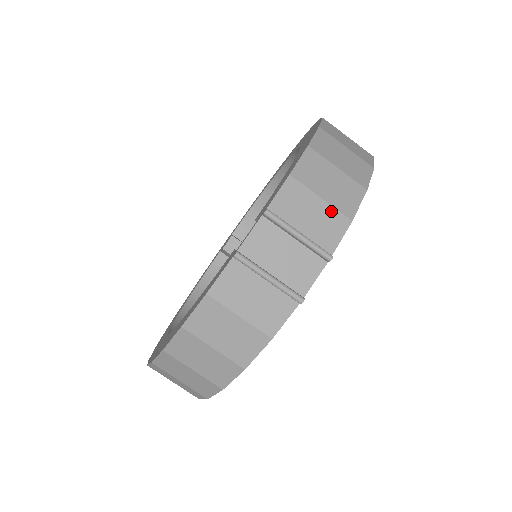
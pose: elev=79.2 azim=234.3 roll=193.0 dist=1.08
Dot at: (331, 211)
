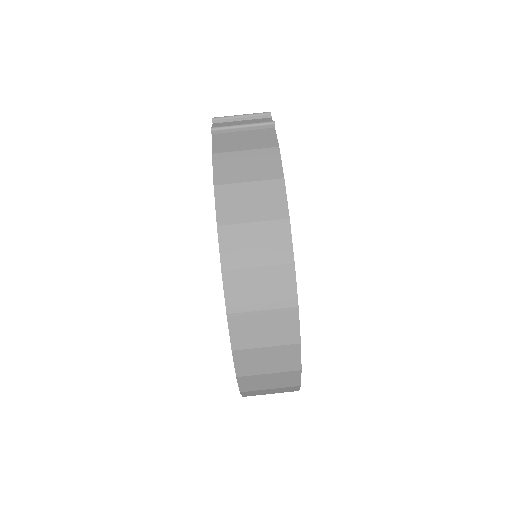
Dot at: occluded
